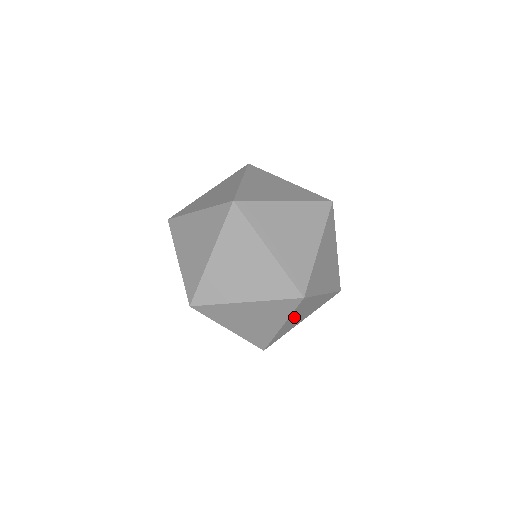
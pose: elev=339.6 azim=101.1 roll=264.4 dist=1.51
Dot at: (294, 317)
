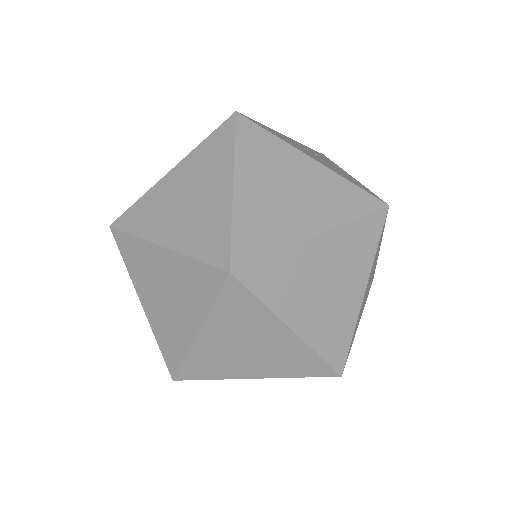
Dot at: occluded
